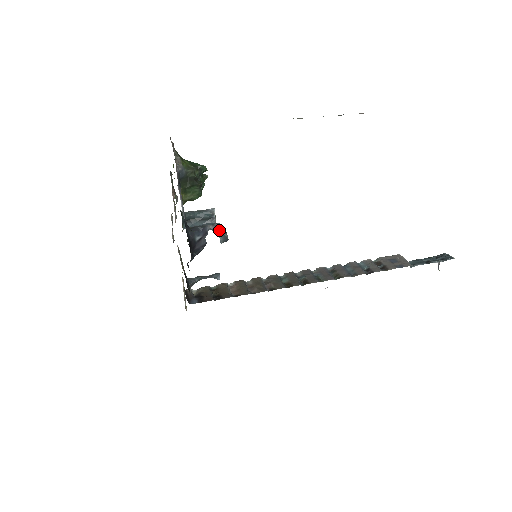
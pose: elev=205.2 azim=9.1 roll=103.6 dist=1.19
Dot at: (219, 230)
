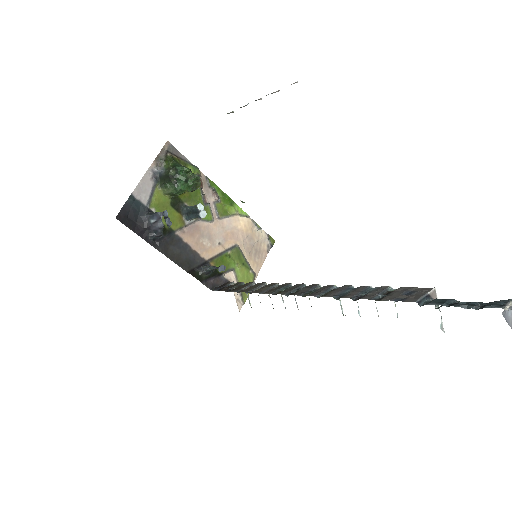
Dot at: occluded
